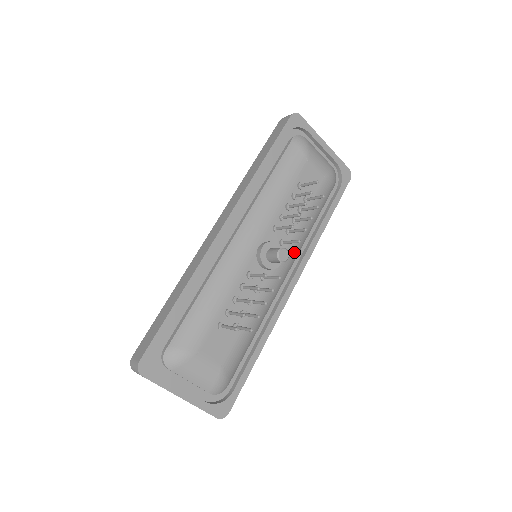
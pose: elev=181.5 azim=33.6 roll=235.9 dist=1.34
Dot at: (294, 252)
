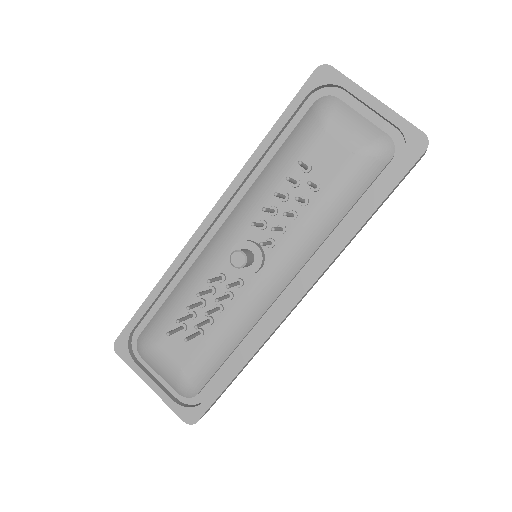
Dot at: (293, 256)
